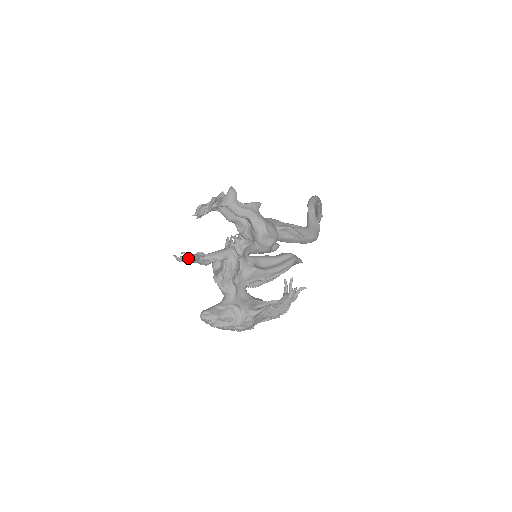
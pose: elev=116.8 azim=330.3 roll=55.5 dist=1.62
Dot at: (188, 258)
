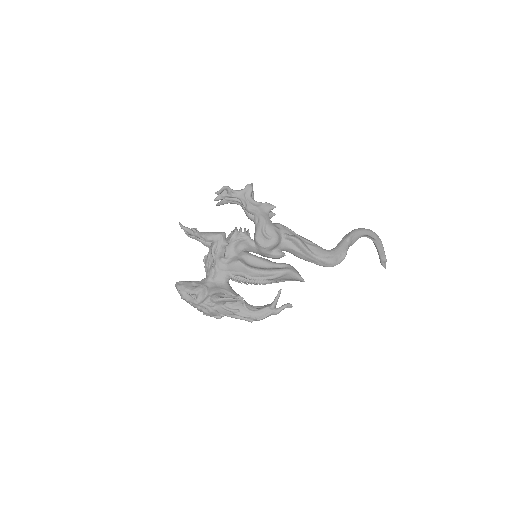
Dot at: occluded
